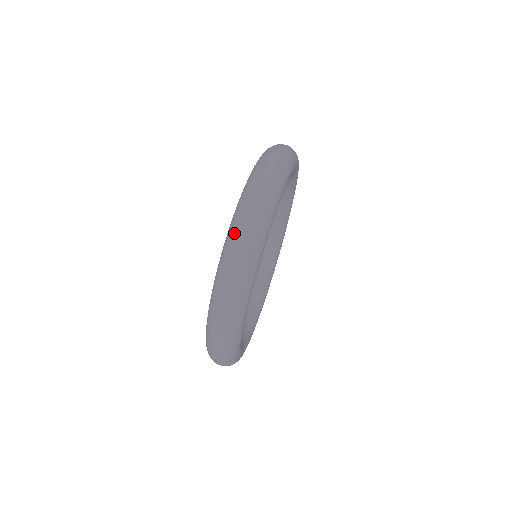
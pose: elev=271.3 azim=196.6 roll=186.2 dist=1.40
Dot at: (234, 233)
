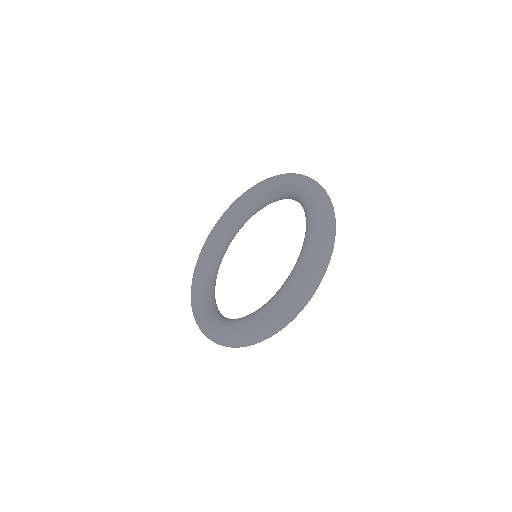
Dot at: (279, 317)
